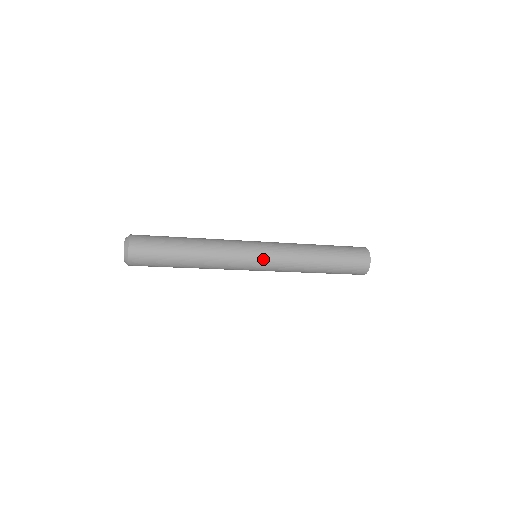
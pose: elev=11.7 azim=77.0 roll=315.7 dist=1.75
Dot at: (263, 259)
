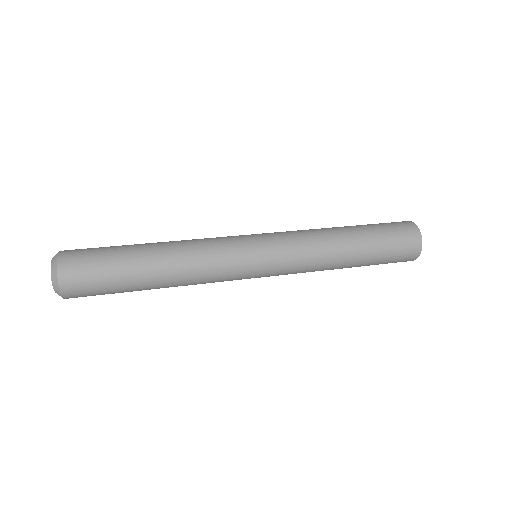
Dot at: (267, 272)
